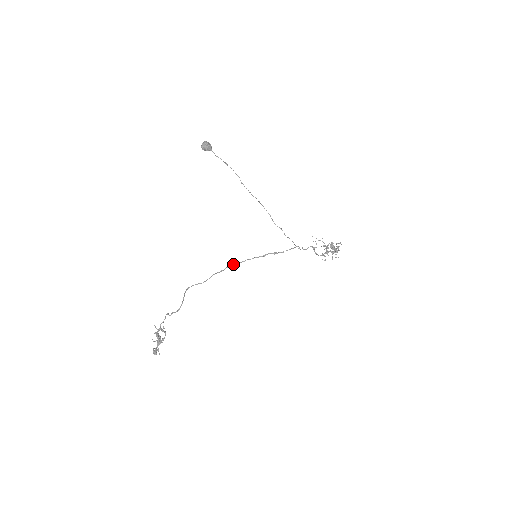
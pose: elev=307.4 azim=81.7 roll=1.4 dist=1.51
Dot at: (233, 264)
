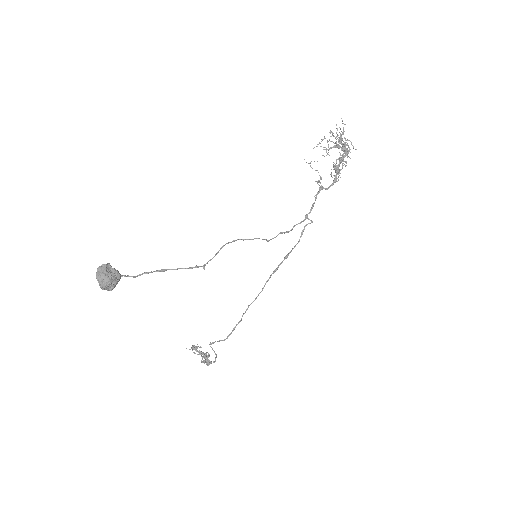
Dot at: occluded
